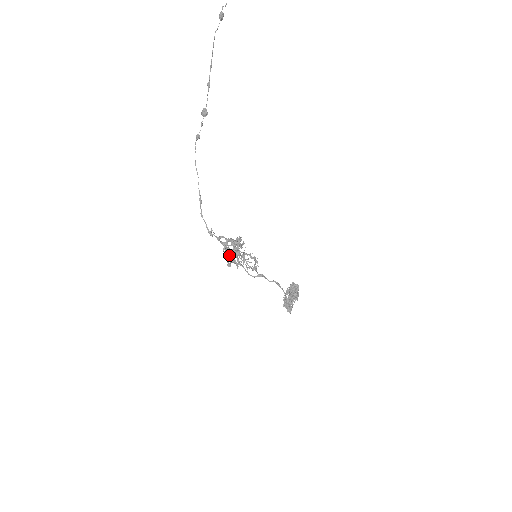
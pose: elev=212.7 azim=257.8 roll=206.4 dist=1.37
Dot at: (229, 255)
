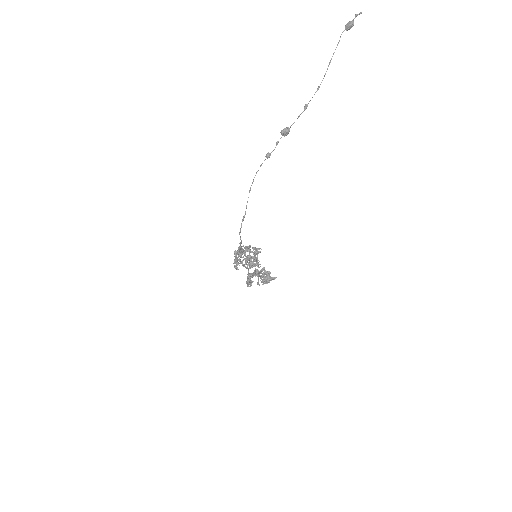
Dot at: occluded
